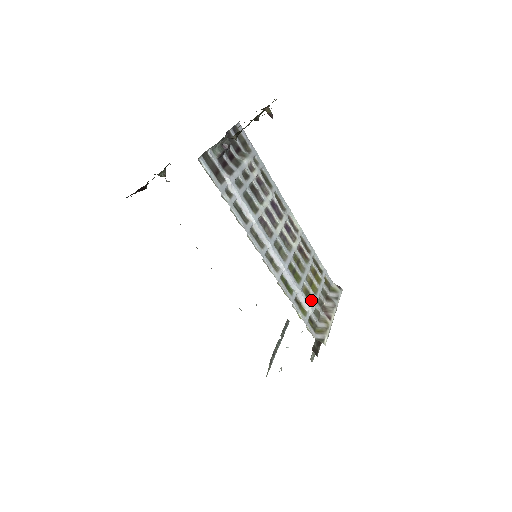
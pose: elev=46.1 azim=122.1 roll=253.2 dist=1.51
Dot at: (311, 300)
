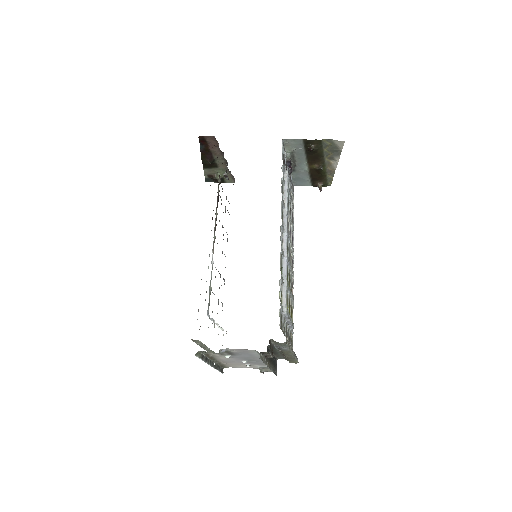
Dot at: (287, 309)
